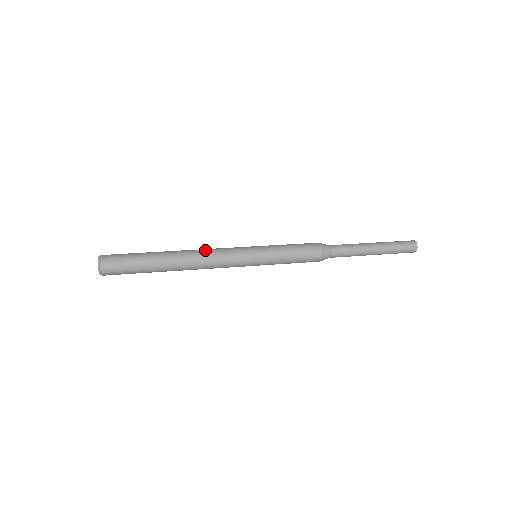
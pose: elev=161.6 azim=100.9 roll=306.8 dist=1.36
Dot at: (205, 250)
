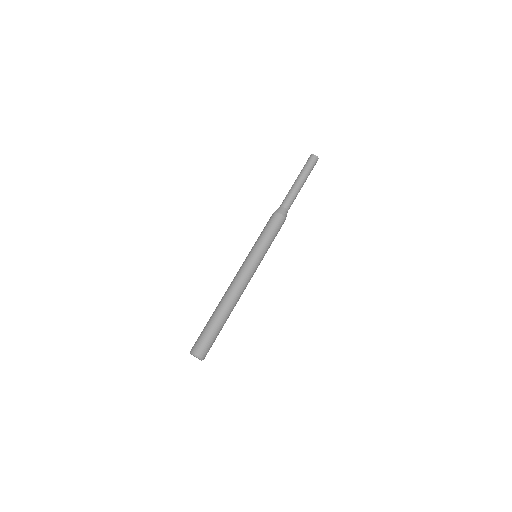
Dot at: (233, 285)
